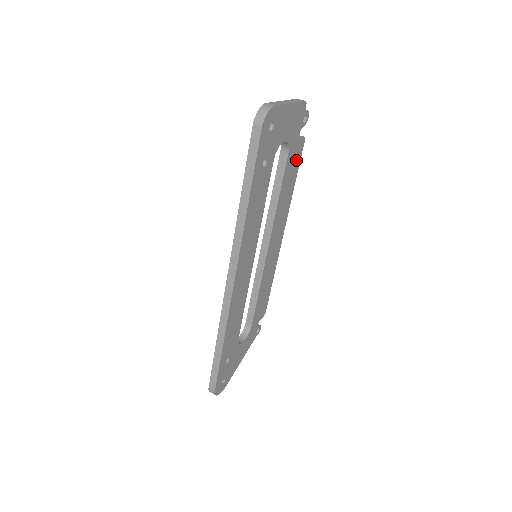
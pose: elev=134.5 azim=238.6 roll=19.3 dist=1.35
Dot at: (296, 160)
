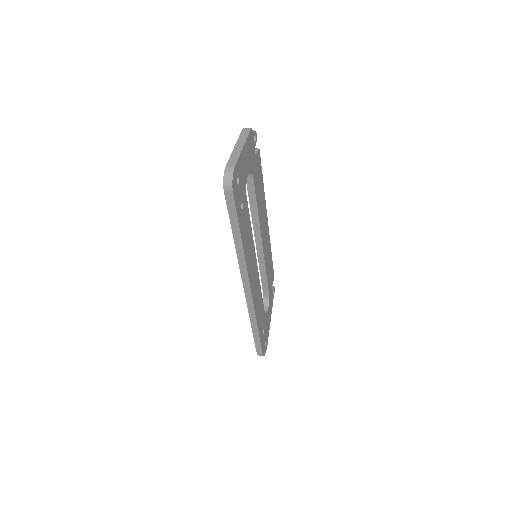
Dot at: (259, 170)
